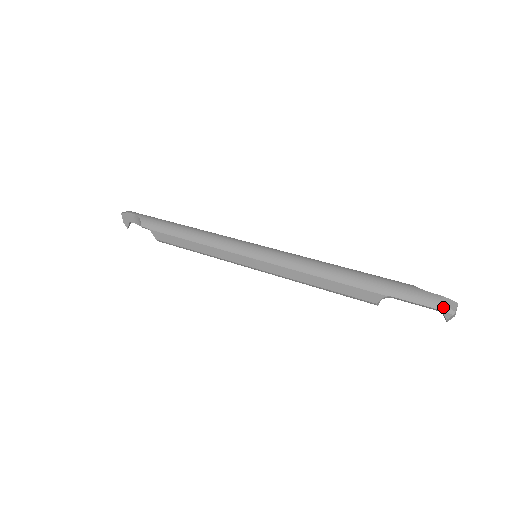
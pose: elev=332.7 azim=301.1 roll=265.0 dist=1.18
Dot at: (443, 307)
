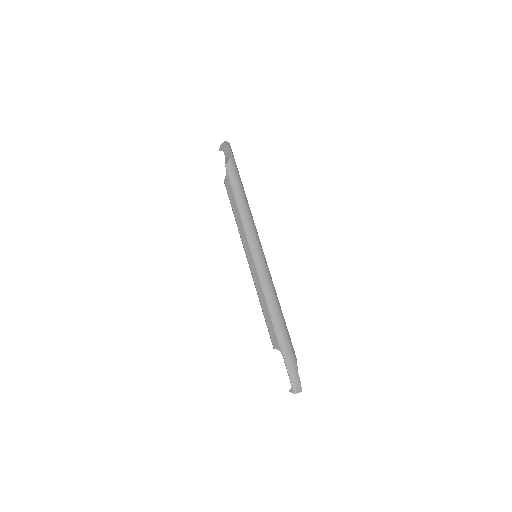
Dot at: (294, 386)
